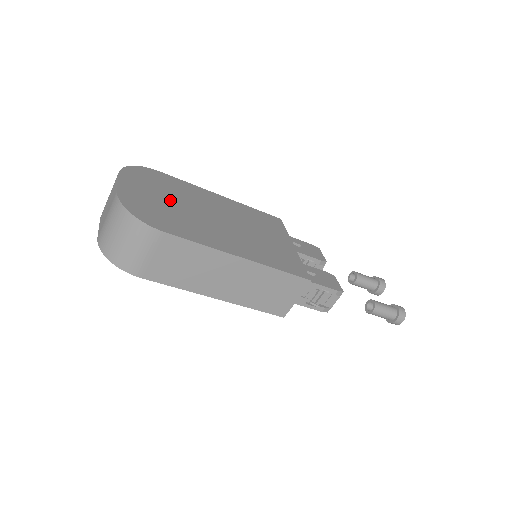
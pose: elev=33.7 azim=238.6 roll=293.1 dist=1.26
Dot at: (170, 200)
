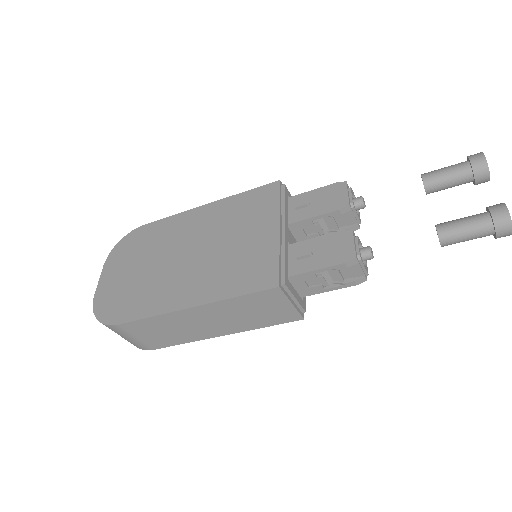
Dot at: (140, 266)
